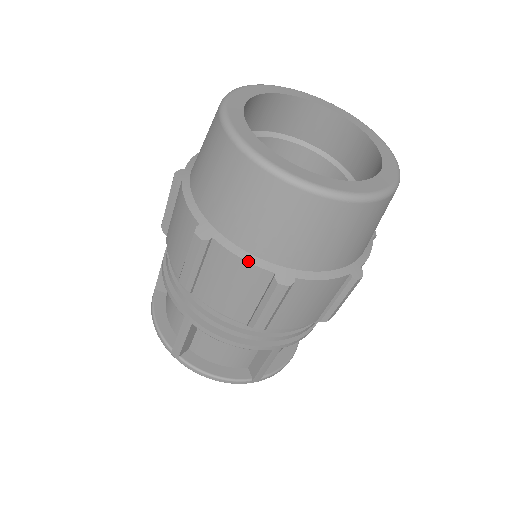
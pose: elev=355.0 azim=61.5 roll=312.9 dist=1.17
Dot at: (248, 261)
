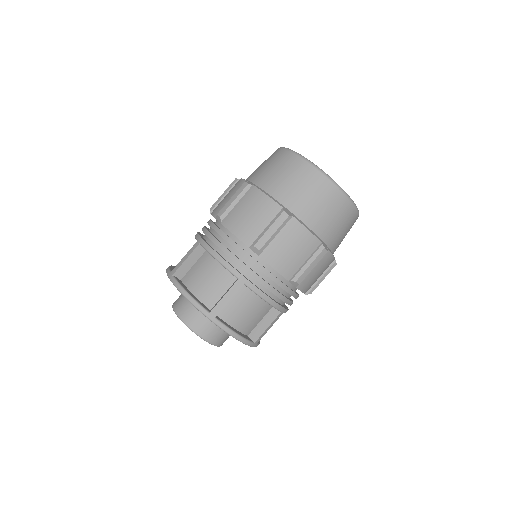
Dot at: (311, 232)
